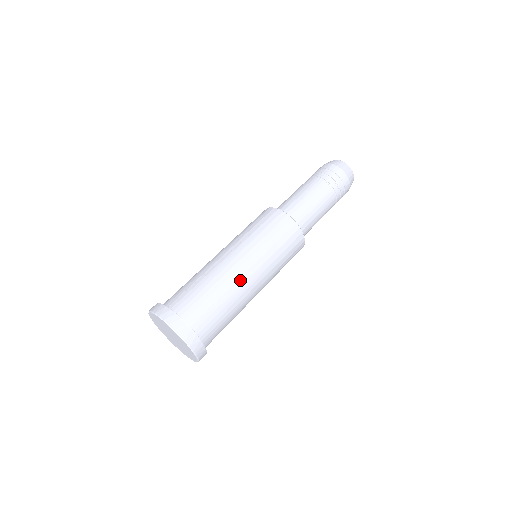
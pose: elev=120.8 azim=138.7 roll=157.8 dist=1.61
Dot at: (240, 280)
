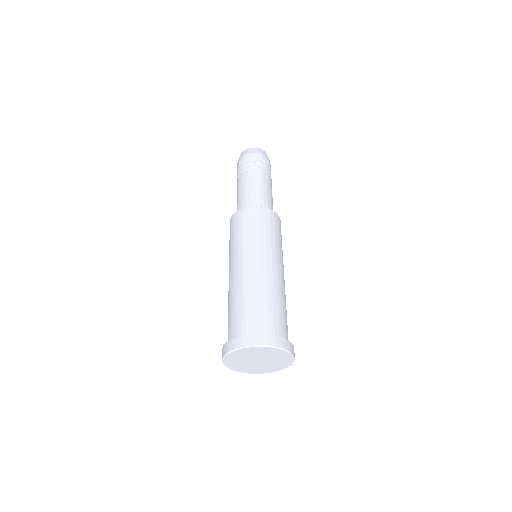
Dot at: (268, 275)
